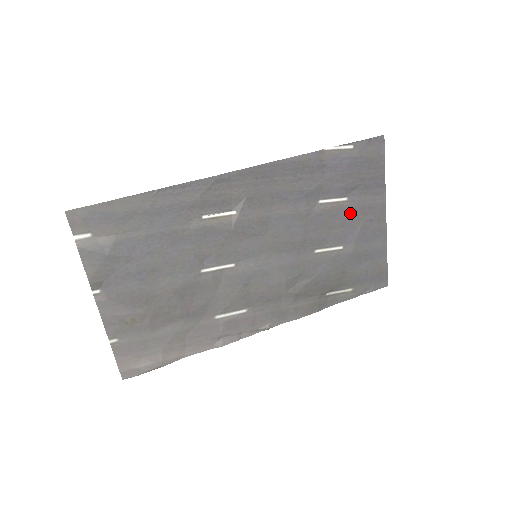
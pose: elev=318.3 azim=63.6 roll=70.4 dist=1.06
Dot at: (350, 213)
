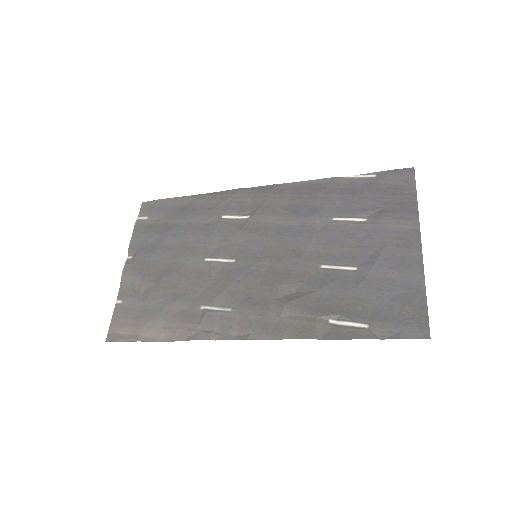
Dot at: (369, 234)
